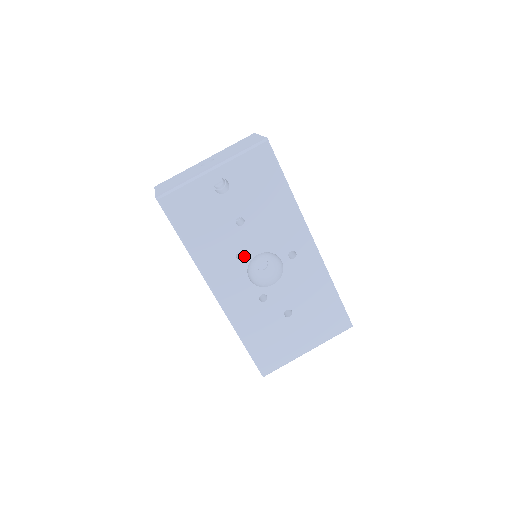
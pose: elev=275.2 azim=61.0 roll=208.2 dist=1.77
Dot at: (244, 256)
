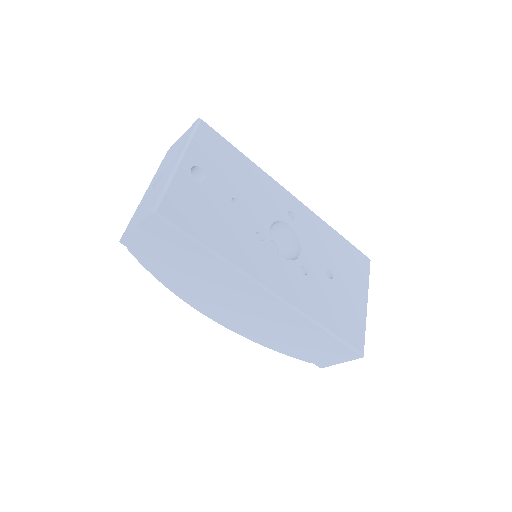
Dot at: (262, 236)
